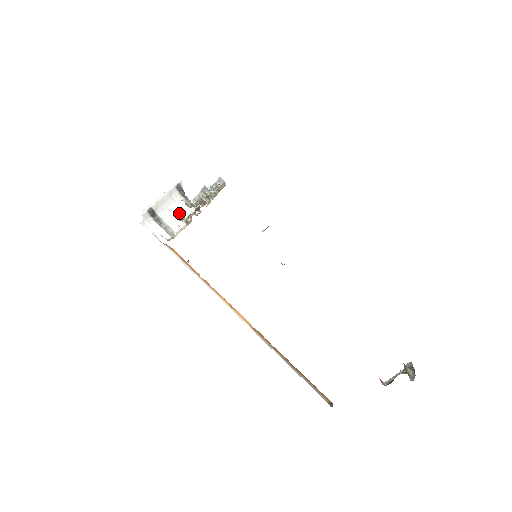
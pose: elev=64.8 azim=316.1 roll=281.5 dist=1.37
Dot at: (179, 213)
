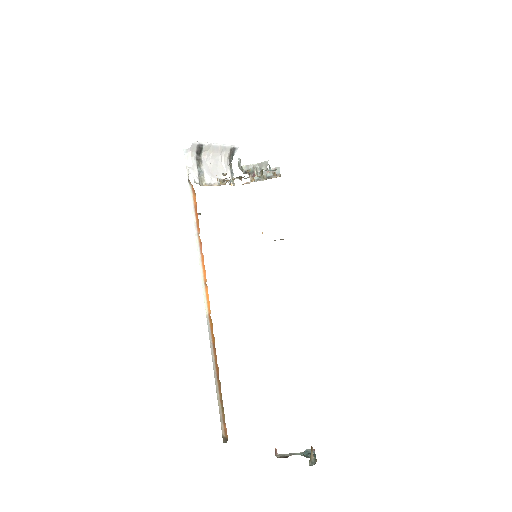
Dot at: (218, 170)
